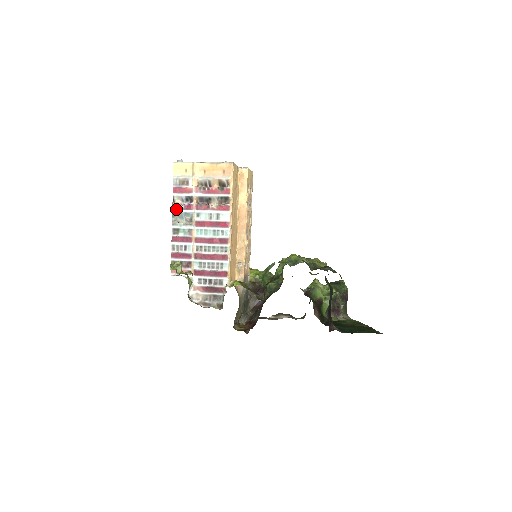
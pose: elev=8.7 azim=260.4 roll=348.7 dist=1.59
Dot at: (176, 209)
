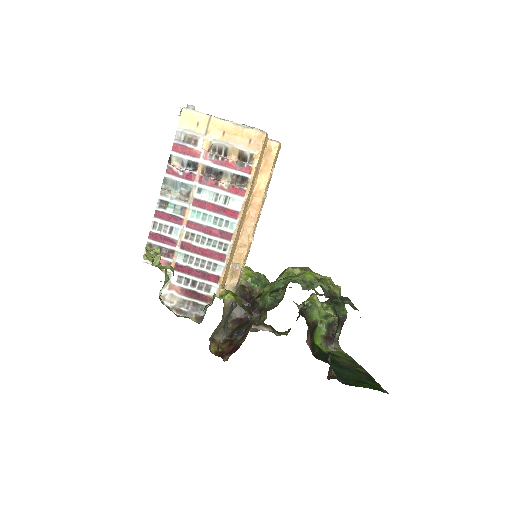
Dot at: (171, 174)
